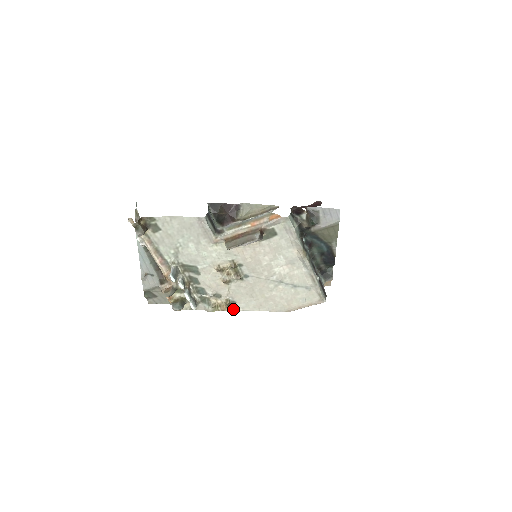
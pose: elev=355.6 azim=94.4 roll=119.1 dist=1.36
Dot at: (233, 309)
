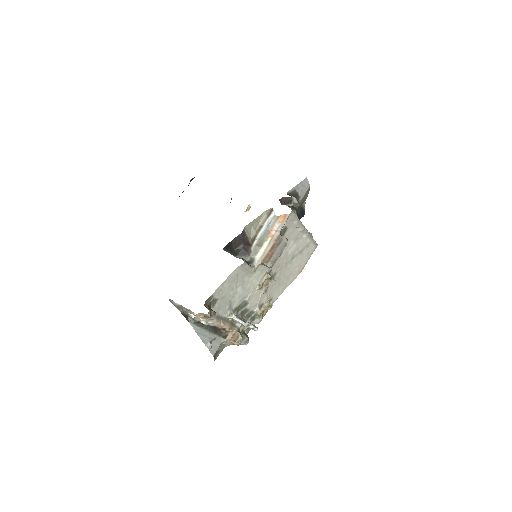
Dot at: (271, 305)
